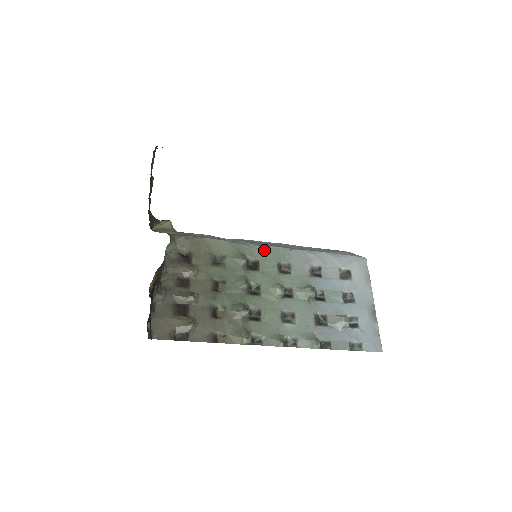
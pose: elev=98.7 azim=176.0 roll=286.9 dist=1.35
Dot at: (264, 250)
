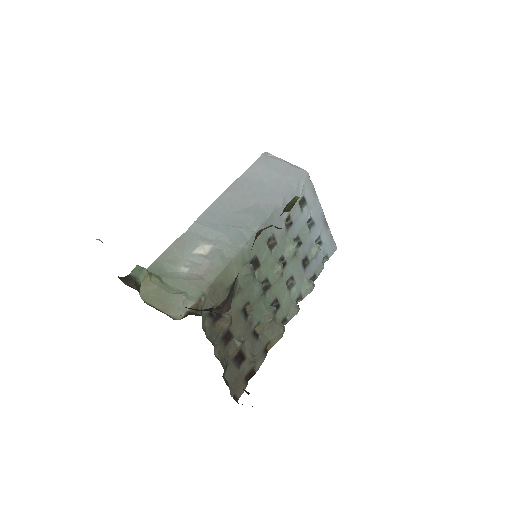
Dot at: (255, 241)
